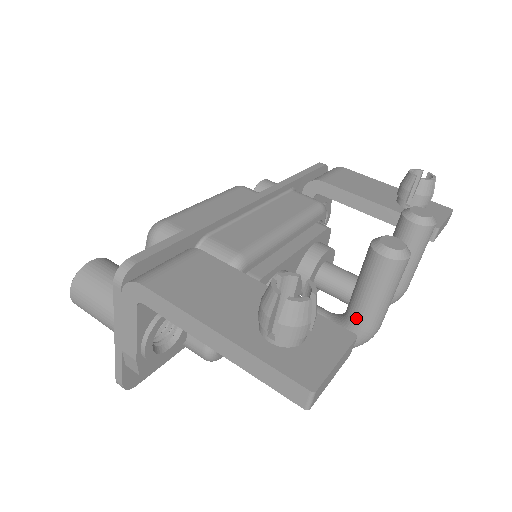
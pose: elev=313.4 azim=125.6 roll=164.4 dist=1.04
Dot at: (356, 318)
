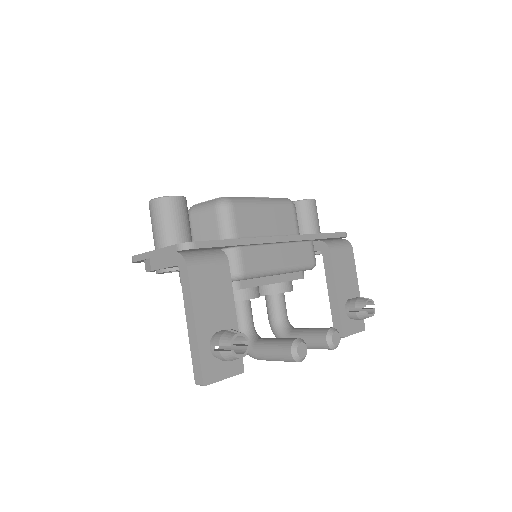
Dot at: (257, 349)
